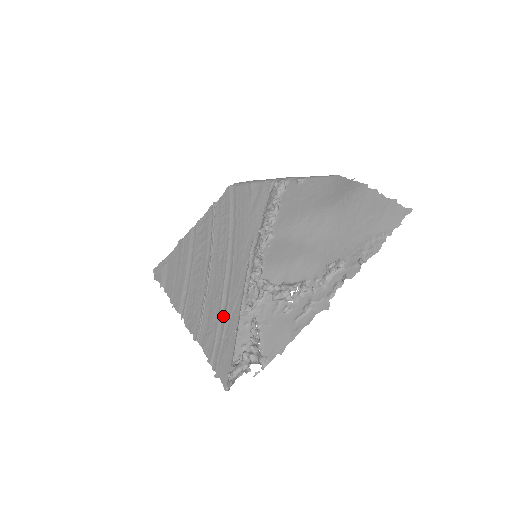
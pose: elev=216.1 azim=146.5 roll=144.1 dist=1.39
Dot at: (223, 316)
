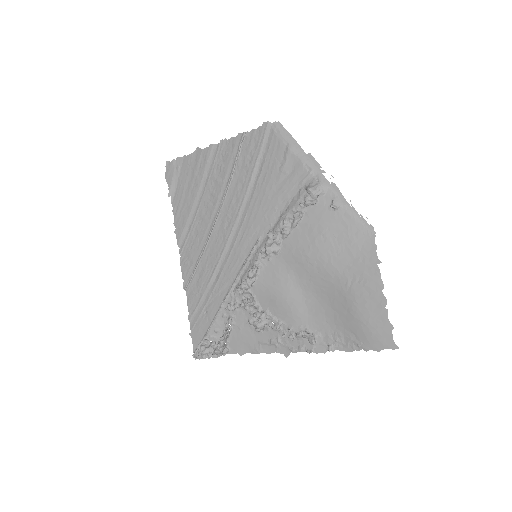
Dot at: (210, 290)
